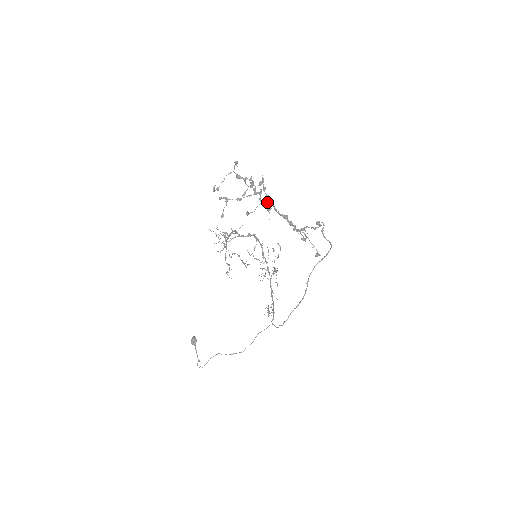
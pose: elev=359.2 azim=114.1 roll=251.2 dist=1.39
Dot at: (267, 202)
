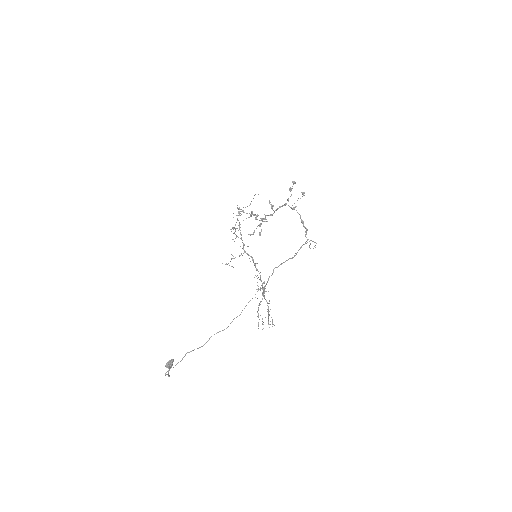
Dot at: occluded
